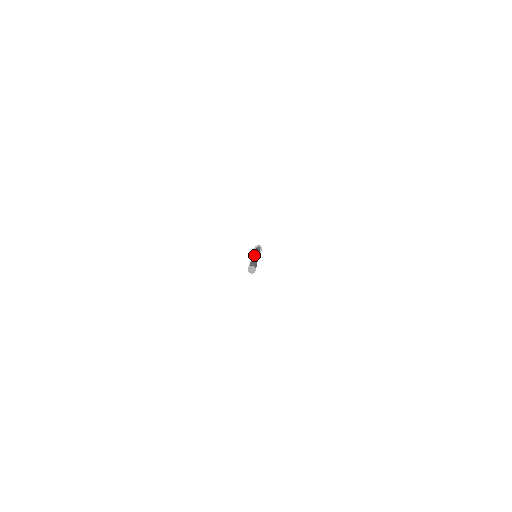
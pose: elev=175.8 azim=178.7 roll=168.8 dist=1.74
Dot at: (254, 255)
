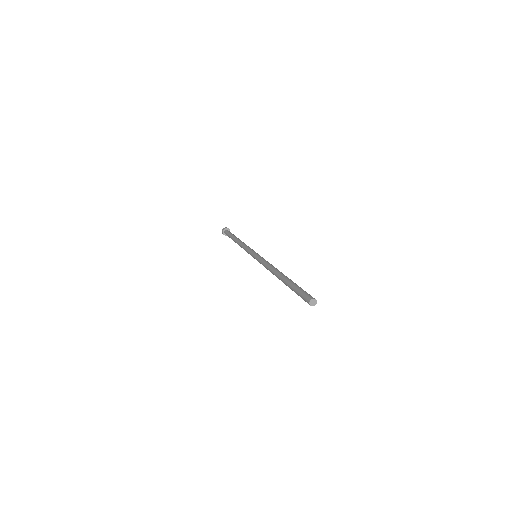
Dot at: (264, 262)
